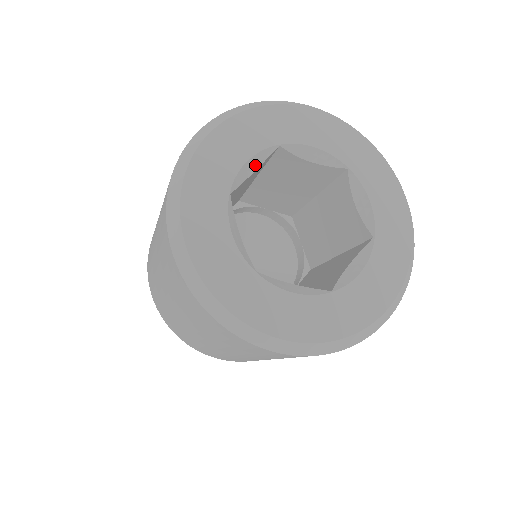
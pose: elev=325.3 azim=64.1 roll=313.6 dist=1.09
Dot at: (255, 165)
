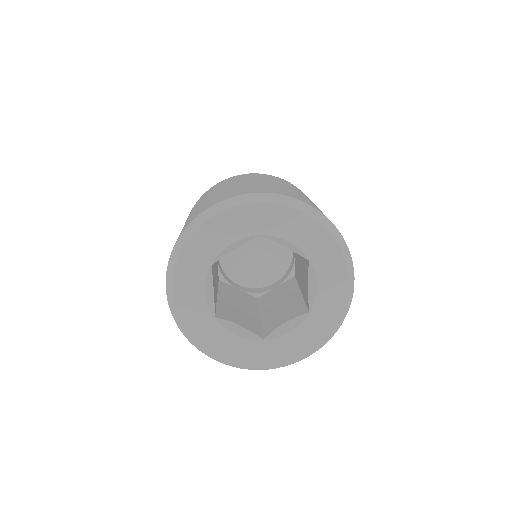
Dot at: (238, 244)
